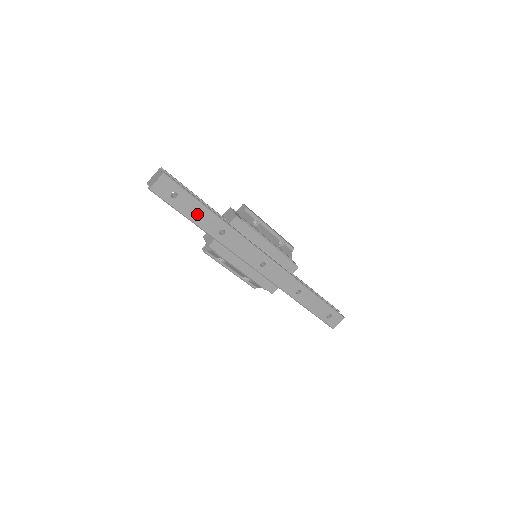
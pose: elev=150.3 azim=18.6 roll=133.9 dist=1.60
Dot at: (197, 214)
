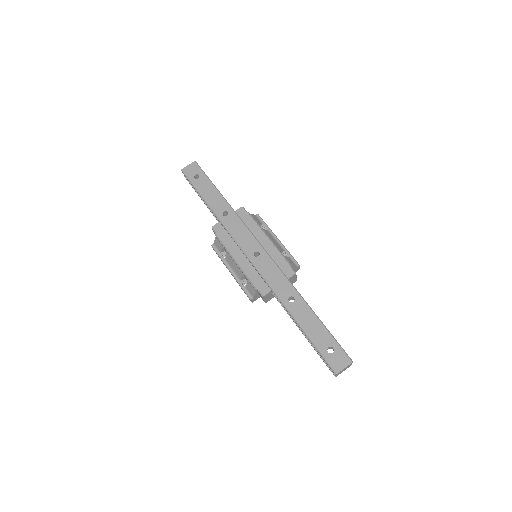
Dot at: (209, 194)
